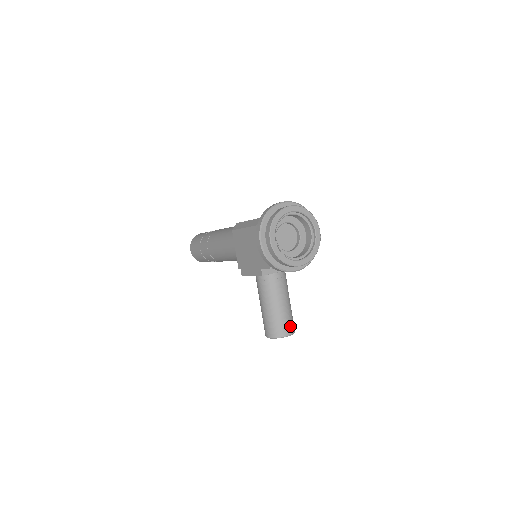
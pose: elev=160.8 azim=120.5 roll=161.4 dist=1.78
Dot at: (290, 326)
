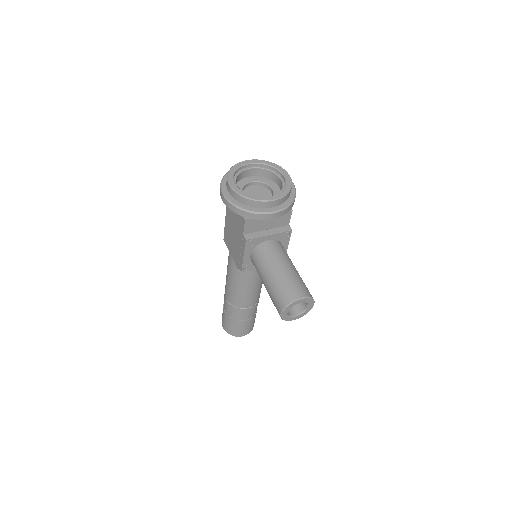
Dot at: (301, 289)
